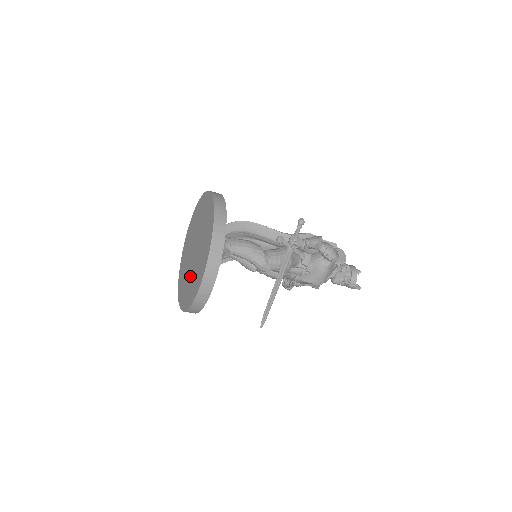
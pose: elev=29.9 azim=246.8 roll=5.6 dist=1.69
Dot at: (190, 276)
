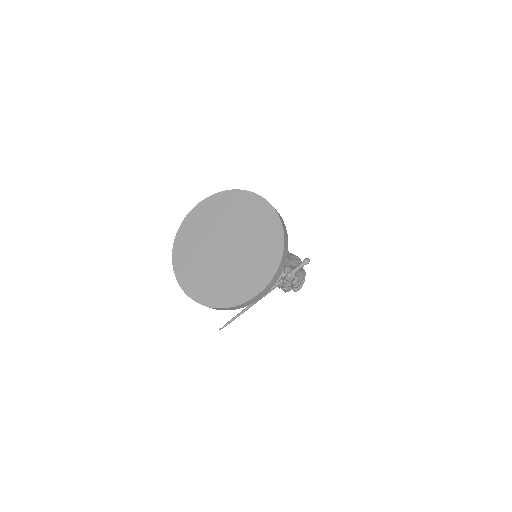
Dot at: (205, 263)
